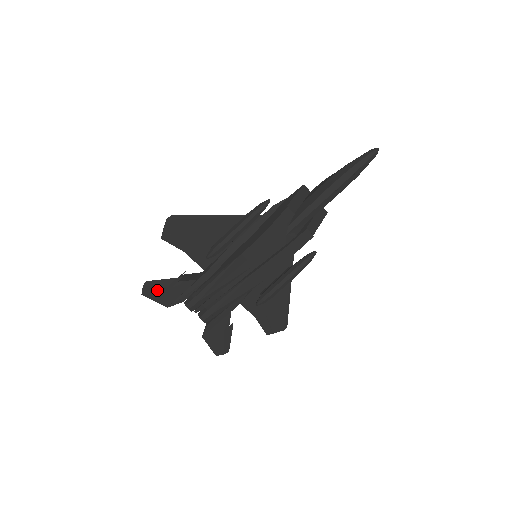
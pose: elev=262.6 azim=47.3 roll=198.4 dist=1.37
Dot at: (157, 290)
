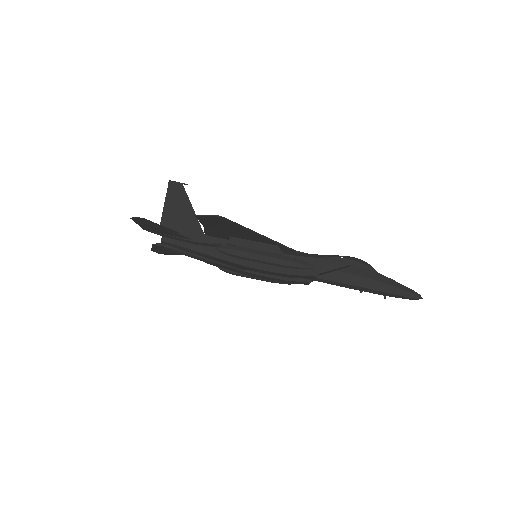
Dot at: (148, 224)
